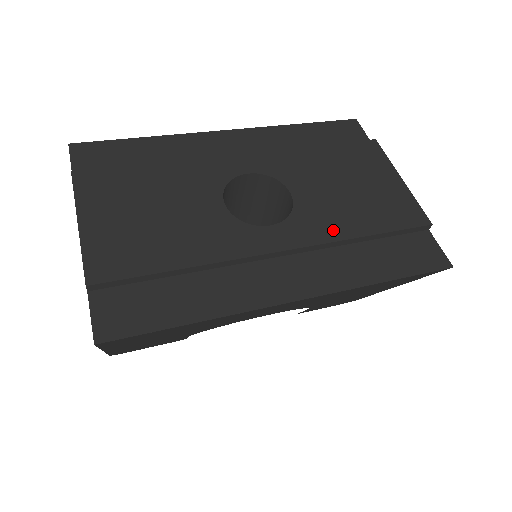
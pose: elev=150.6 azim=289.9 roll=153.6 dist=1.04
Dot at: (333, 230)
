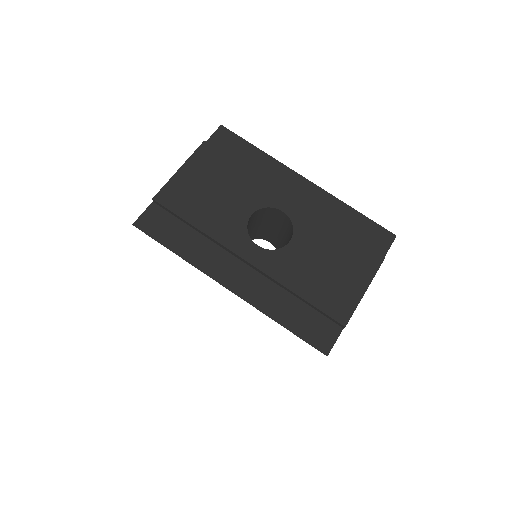
Dot at: (286, 277)
